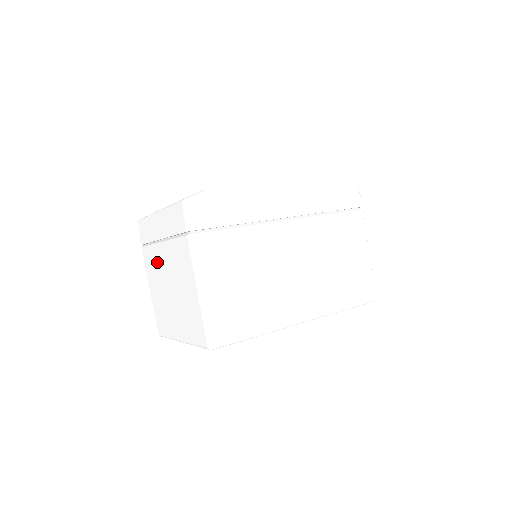
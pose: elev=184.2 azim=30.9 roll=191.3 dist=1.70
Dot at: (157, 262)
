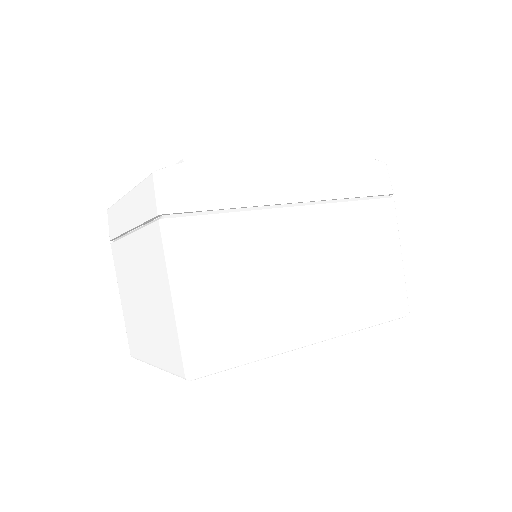
Dot at: (127, 261)
